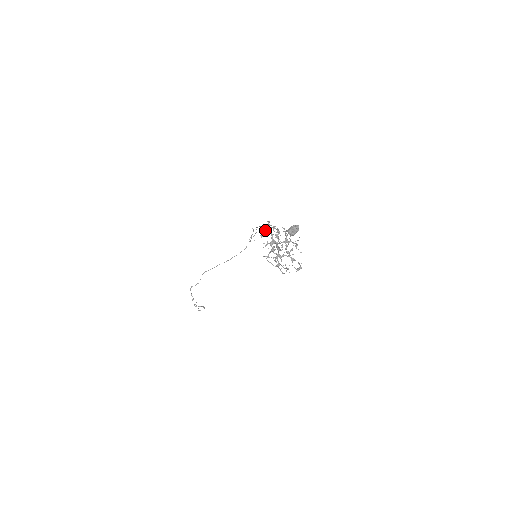
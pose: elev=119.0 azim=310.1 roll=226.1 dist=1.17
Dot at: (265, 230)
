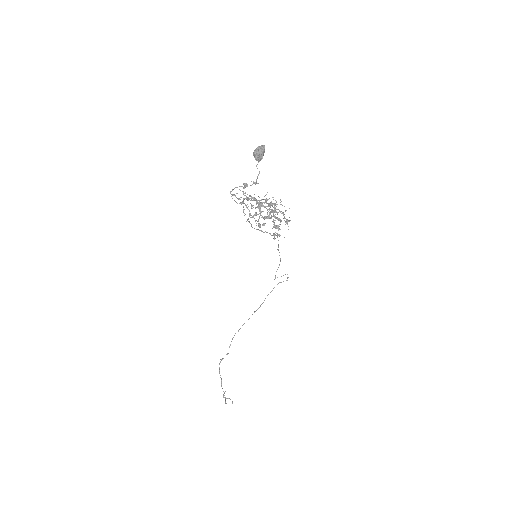
Dot at: occluded
